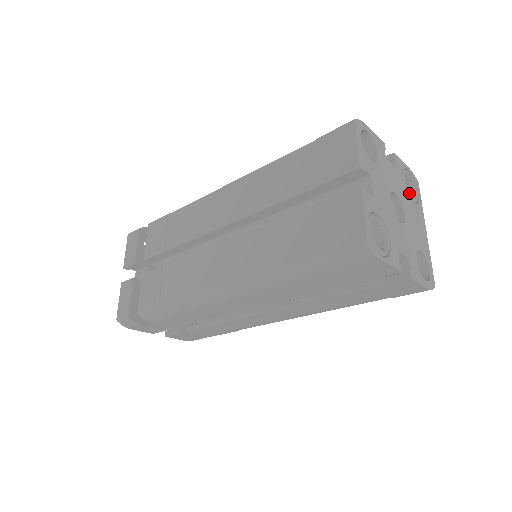
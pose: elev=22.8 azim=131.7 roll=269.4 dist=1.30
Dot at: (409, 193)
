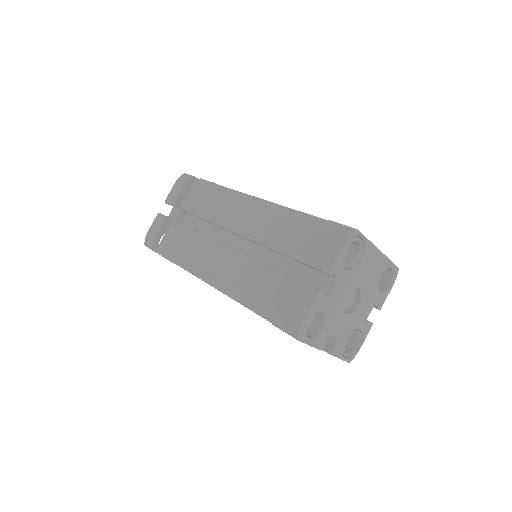
Dot at: (354, 264)
